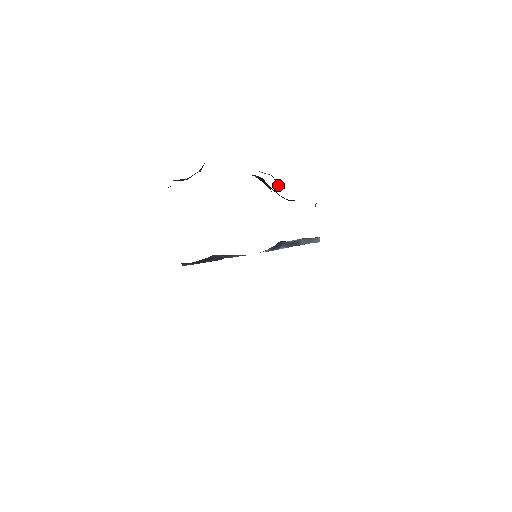
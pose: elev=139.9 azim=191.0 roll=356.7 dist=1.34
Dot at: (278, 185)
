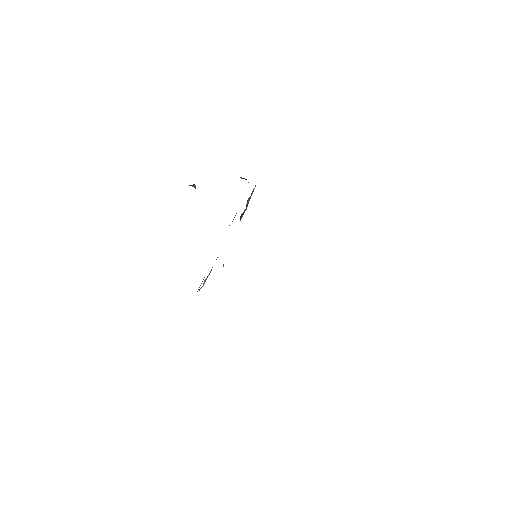
Dot at: (194, 187)
